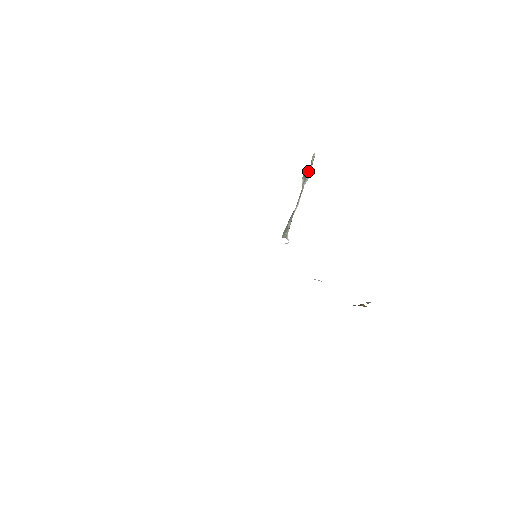
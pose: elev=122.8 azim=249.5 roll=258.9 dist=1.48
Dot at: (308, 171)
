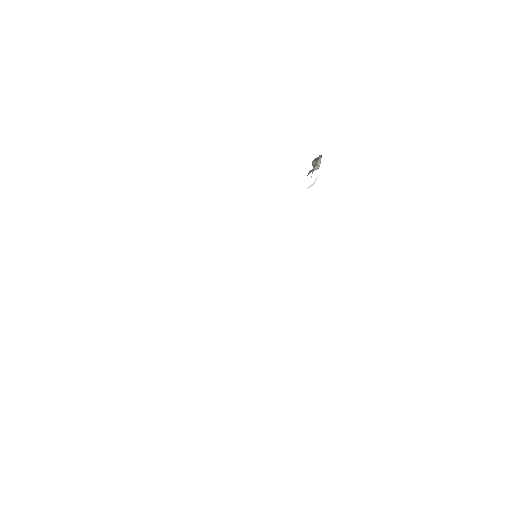
Dot at: occluded
